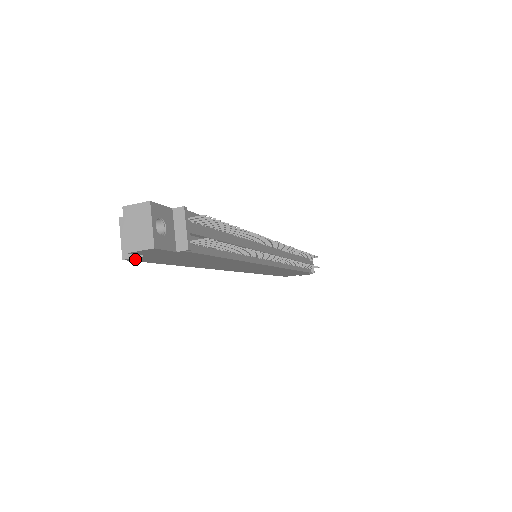
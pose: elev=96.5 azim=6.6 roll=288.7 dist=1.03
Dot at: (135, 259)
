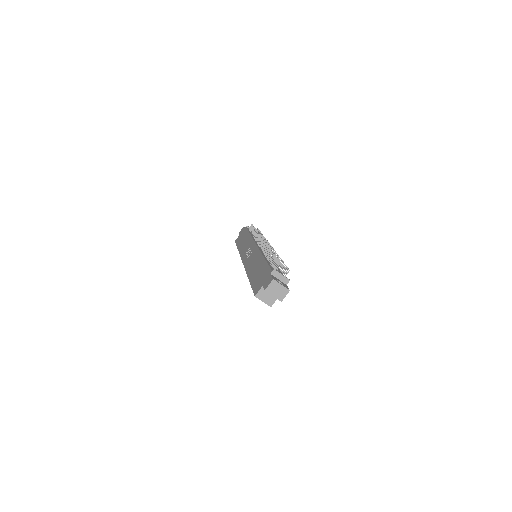
Dot at: (272, 303)
